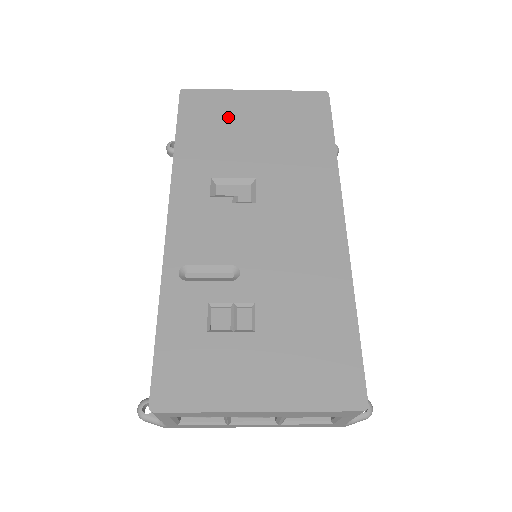
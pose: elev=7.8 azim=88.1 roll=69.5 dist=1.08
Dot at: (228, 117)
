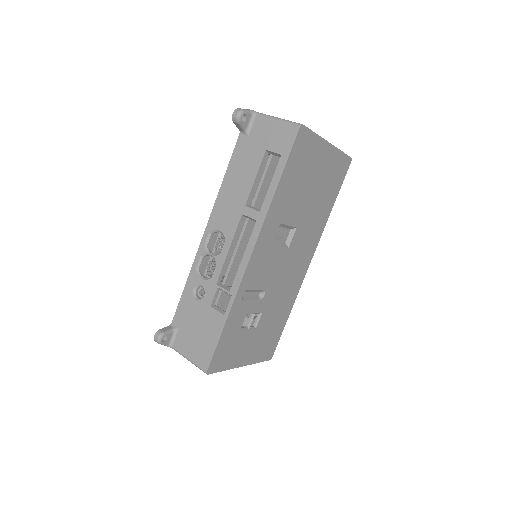
Dot at: (309, 167)
